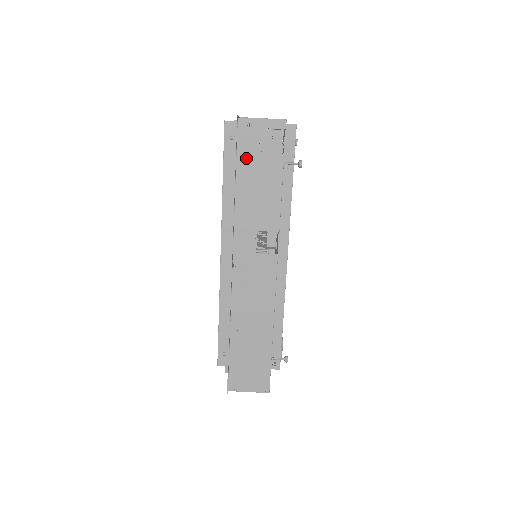
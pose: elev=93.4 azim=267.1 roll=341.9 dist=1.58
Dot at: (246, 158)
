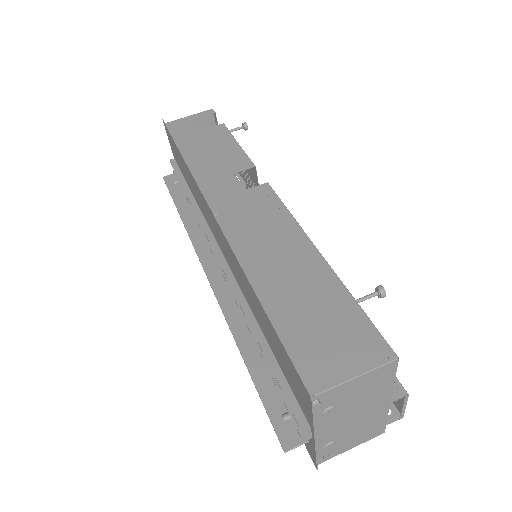
Dot at: (185, 139)
